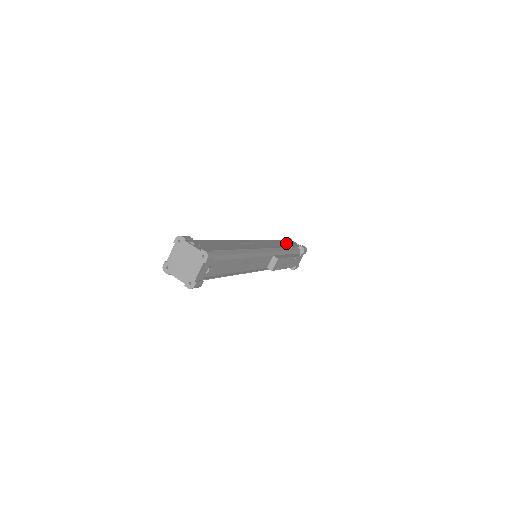
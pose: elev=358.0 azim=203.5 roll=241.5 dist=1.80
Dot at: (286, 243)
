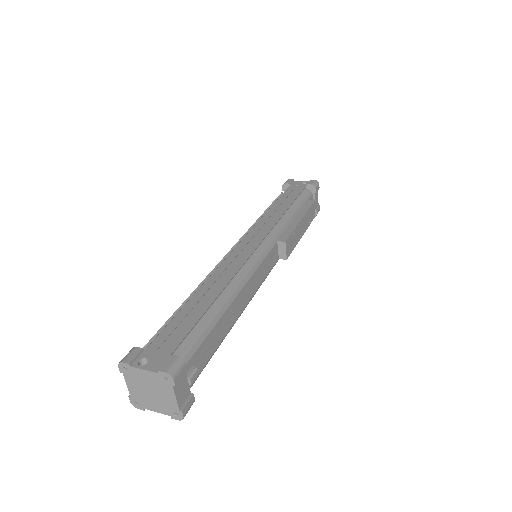
Dot at: (287, 197)
